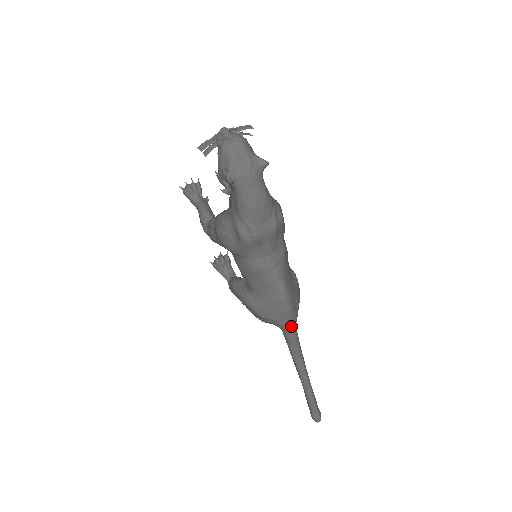
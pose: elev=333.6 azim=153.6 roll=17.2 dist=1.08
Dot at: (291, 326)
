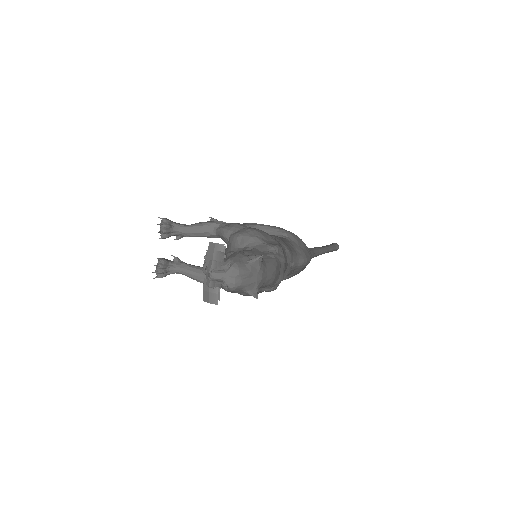
Dot at: occluded
